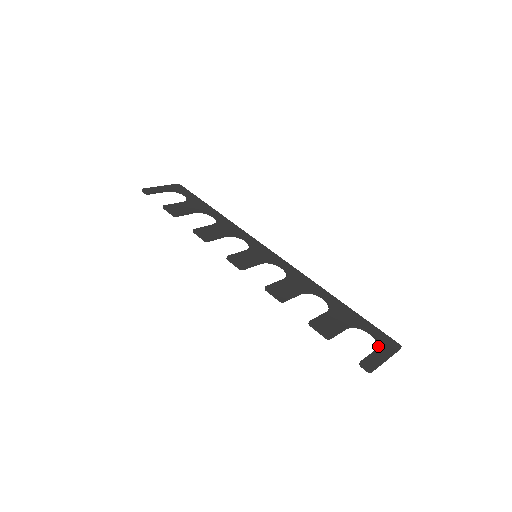
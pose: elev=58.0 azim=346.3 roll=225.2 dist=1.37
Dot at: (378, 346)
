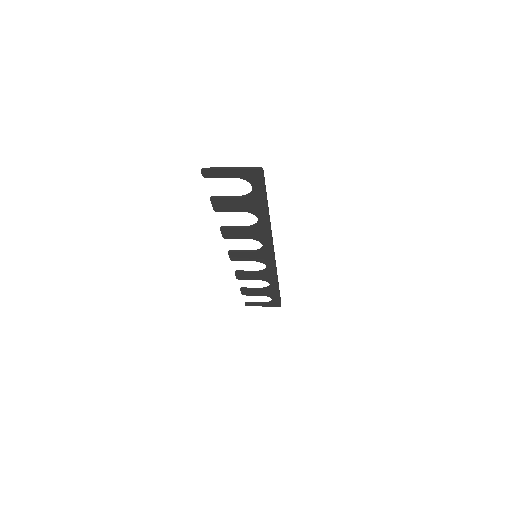
Dot at: (240, 176)
